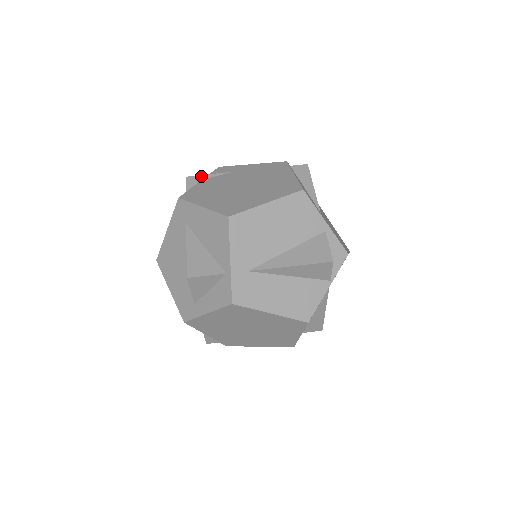
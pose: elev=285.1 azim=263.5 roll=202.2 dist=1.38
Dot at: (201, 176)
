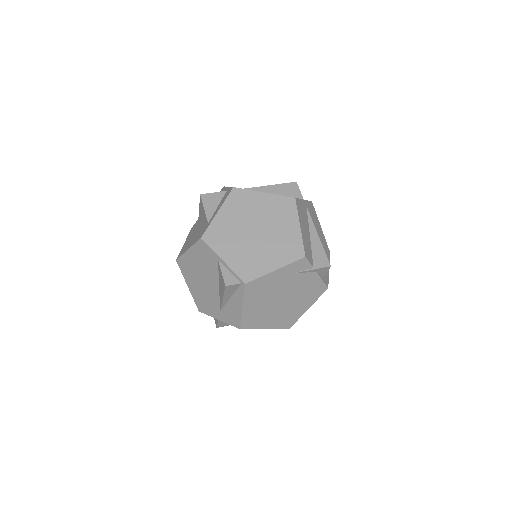
Dot at: occluded
